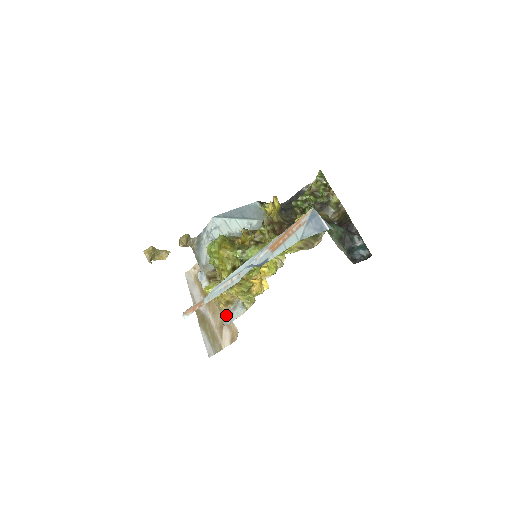
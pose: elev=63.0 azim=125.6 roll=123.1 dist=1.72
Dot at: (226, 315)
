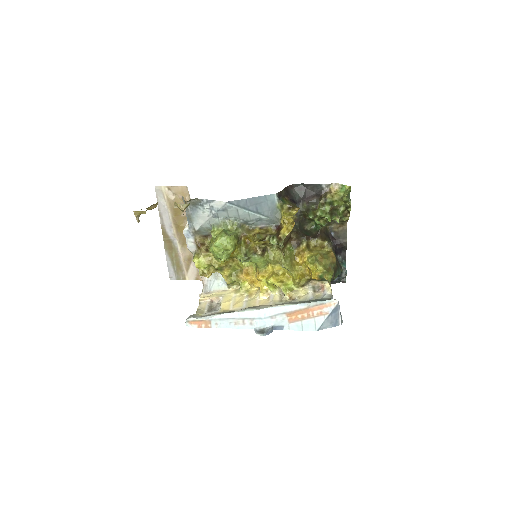
Dot at: (206, 279)
